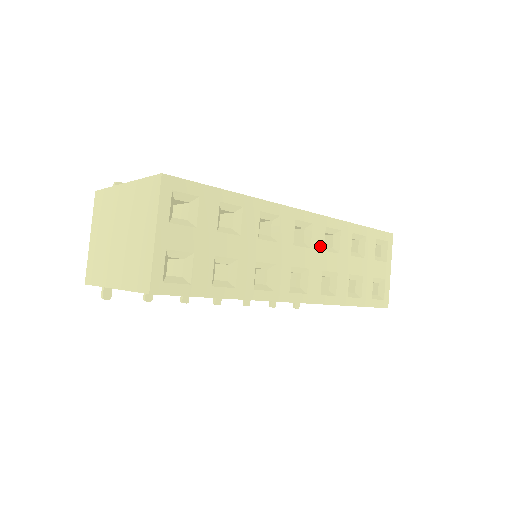
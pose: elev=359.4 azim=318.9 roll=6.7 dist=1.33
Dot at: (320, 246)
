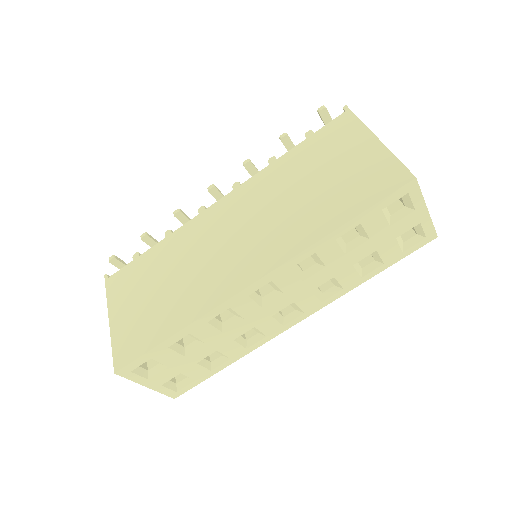
Dot at: (295, 283)
